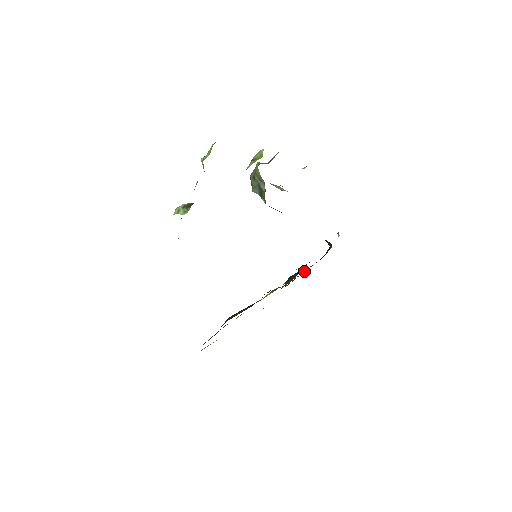
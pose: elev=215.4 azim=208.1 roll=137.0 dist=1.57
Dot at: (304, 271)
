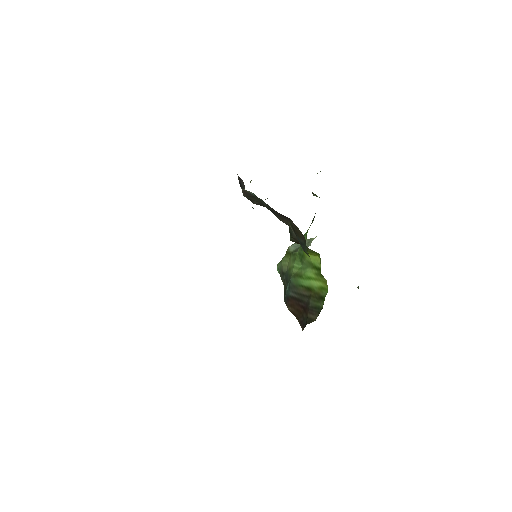
Dot at: occluded
